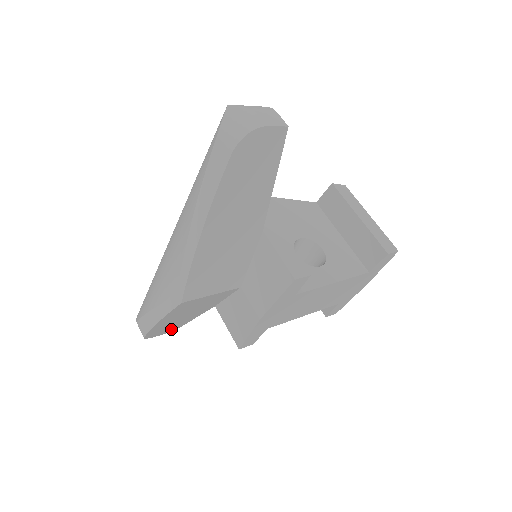
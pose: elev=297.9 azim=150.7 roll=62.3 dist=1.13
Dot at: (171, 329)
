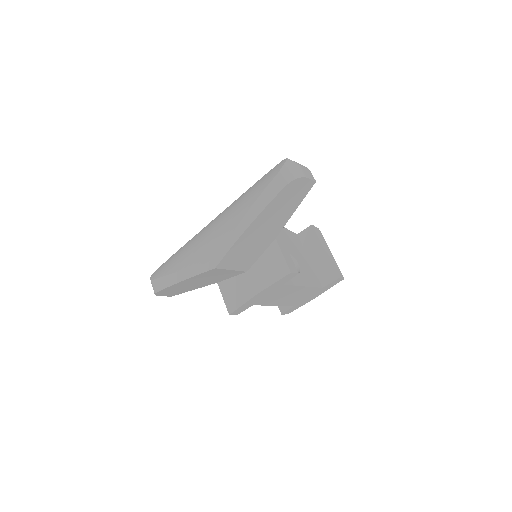
Dot at: (174, 293)
